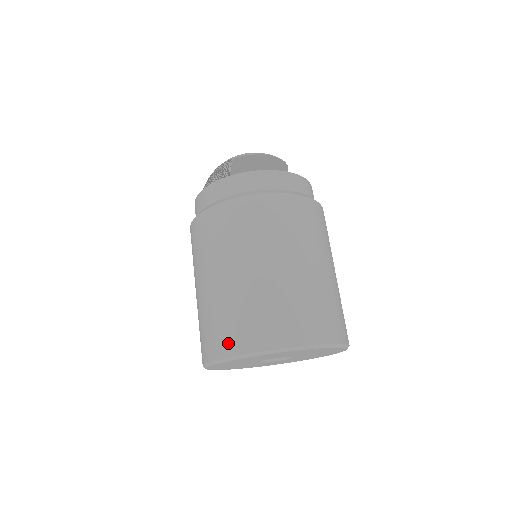
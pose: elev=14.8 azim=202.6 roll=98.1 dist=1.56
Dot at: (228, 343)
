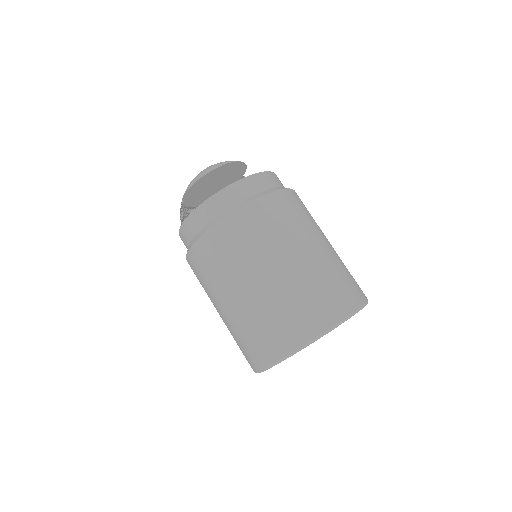
Dot at: (250, 362)
